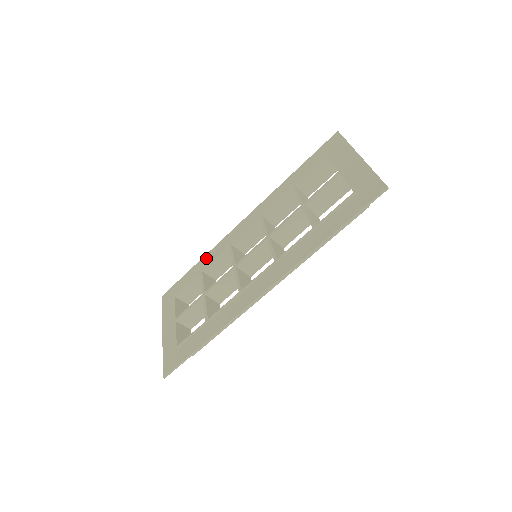
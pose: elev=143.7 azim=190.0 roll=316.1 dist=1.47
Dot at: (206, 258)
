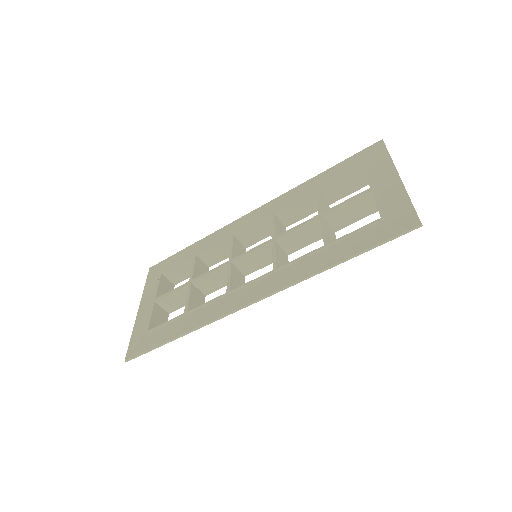
Dot at: (204, 241)
